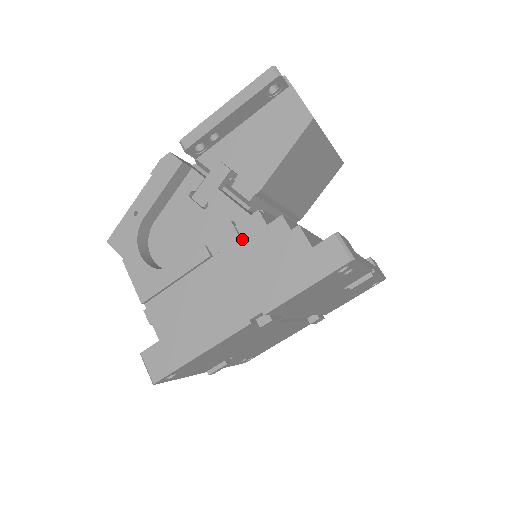
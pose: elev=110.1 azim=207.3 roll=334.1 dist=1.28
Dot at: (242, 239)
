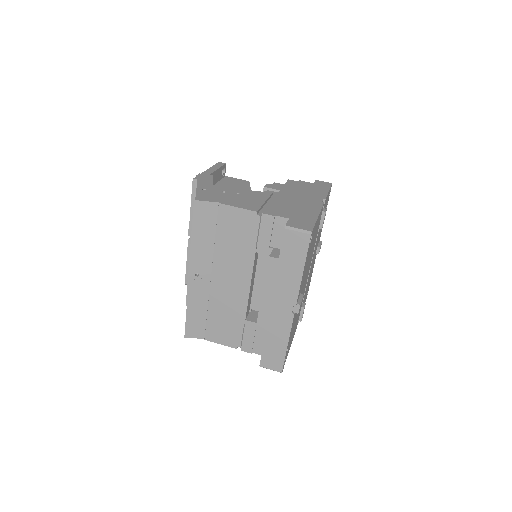
Dot at: occluded
